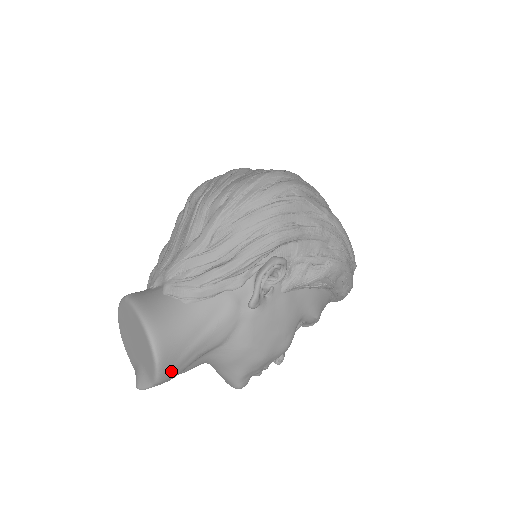
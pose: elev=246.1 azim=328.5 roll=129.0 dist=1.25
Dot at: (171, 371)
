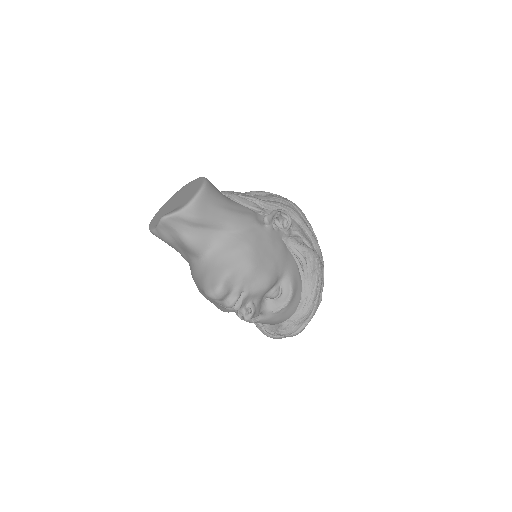
Dot at: (203, 205)
